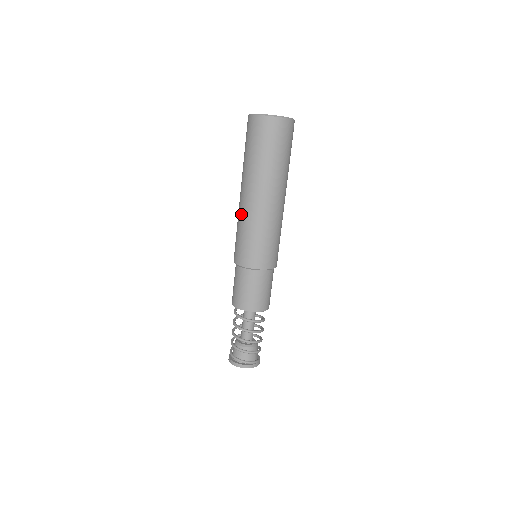
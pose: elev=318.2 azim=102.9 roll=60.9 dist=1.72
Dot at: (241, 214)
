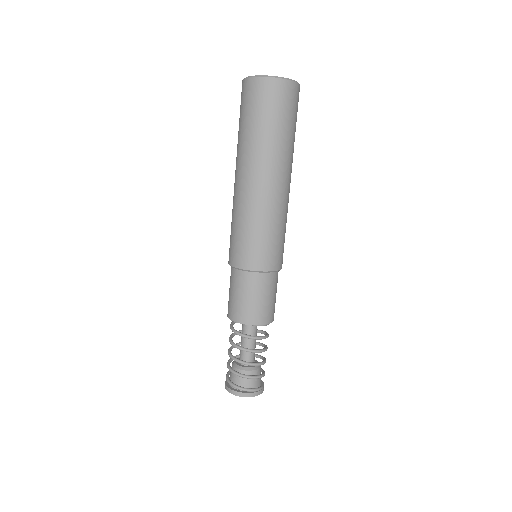
Dot at: (234, 202)
